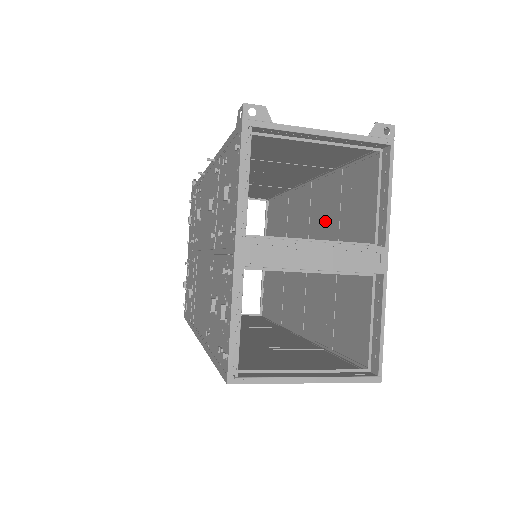
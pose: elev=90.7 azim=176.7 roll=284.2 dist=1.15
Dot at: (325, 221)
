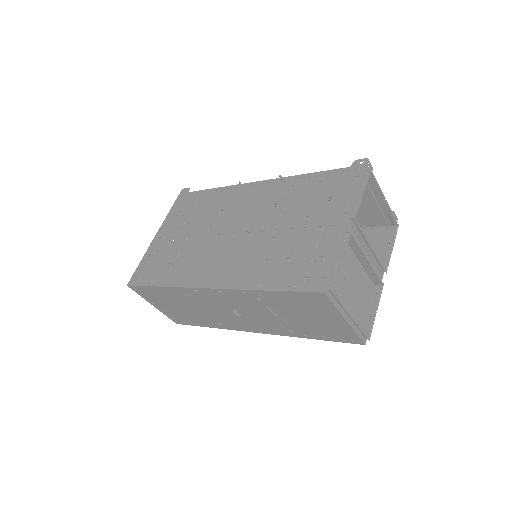
Dot at: occluded
